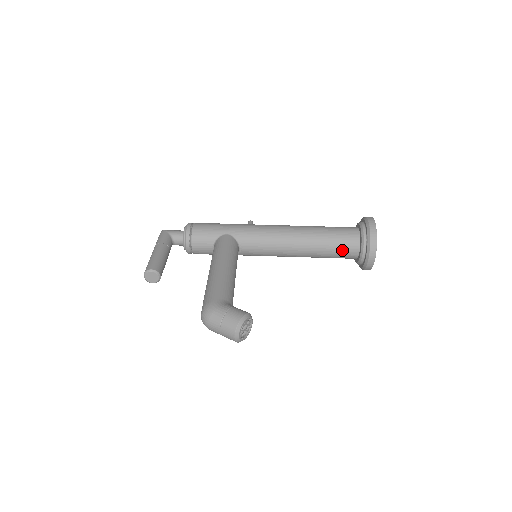
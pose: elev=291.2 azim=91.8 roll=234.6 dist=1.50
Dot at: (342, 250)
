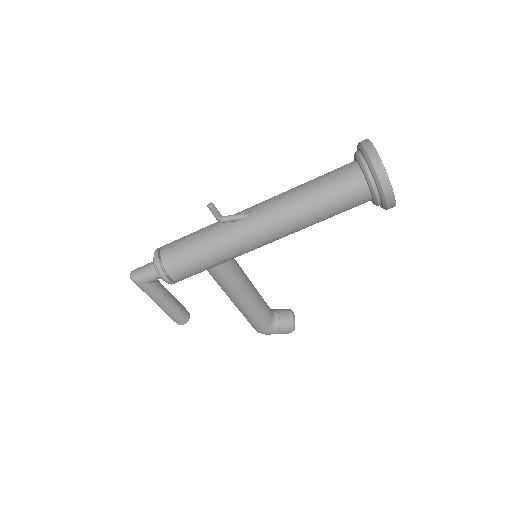
Dot at: occluded
